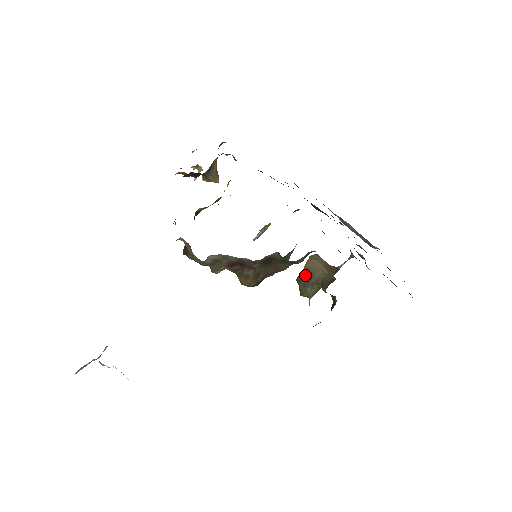
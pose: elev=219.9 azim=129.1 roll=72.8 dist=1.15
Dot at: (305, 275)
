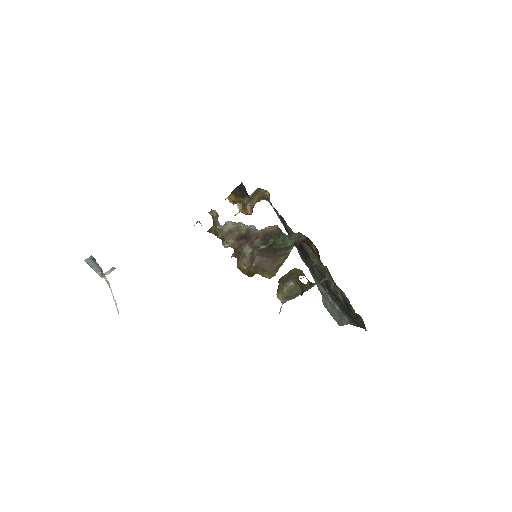
Dot at: (287, 275)
